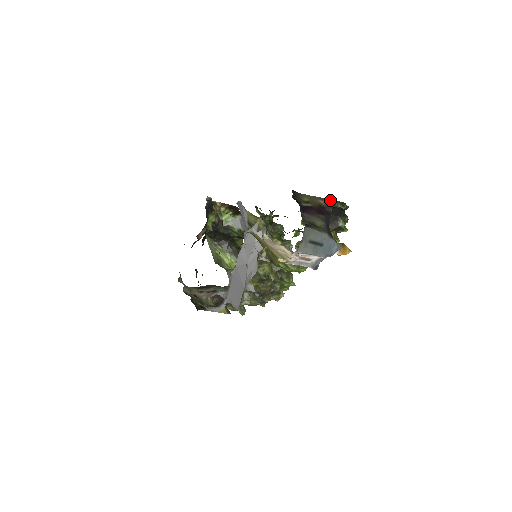
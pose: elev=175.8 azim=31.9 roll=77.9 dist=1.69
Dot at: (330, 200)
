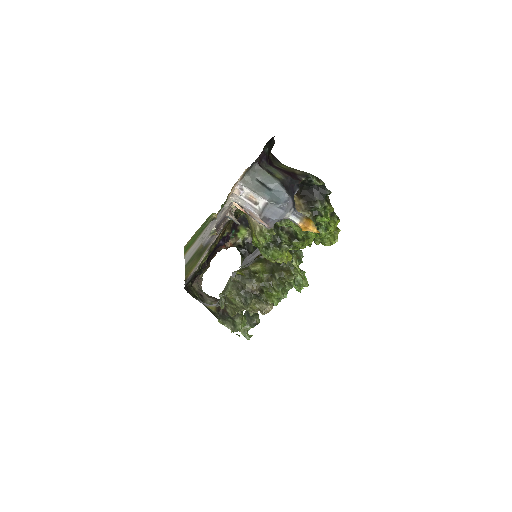
Dot at: (307, 173)
